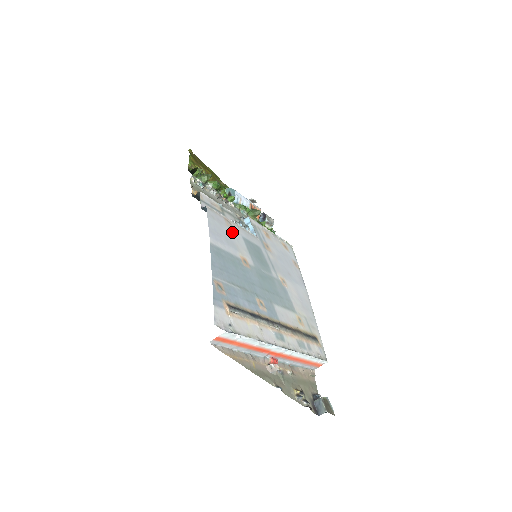
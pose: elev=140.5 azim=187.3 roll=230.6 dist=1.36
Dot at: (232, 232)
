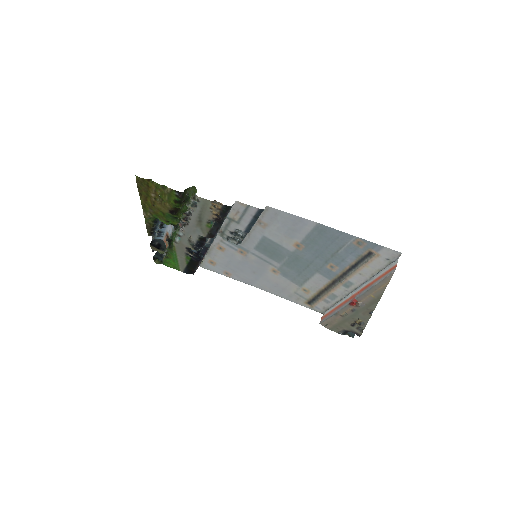
Dot at: (271, 229)
